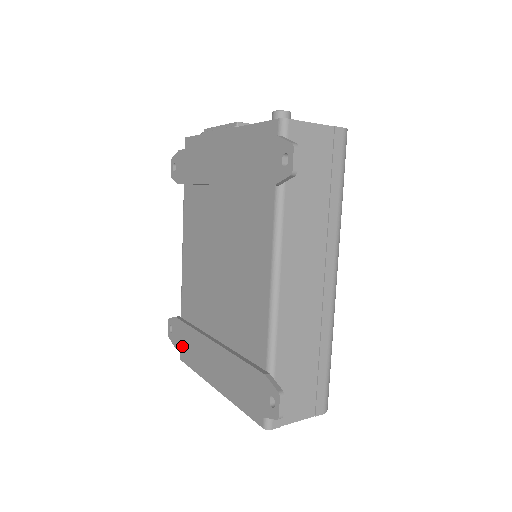
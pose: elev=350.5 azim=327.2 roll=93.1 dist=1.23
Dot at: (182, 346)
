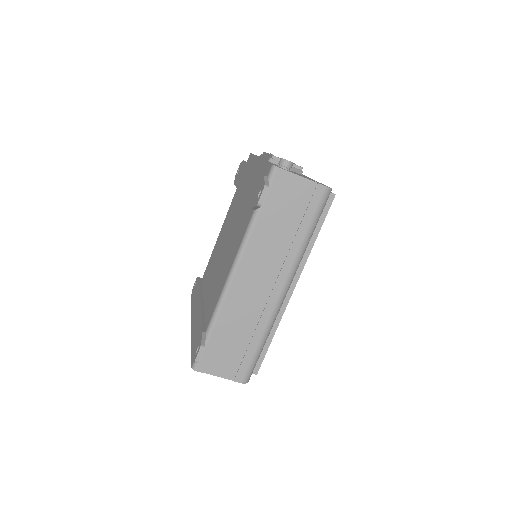
Dot at: occluded
